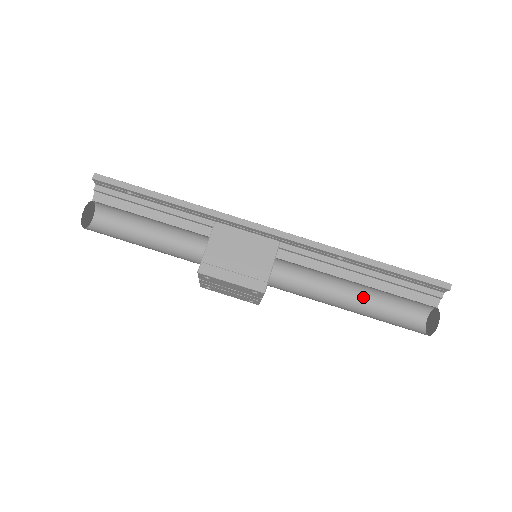
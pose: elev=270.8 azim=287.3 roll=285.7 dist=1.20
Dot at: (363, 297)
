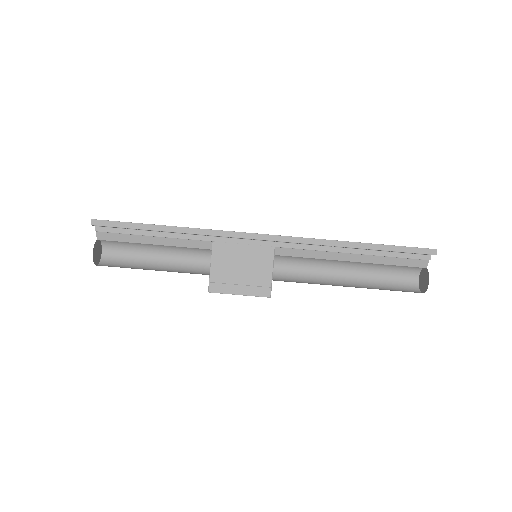
Dot at: (359, 268)
